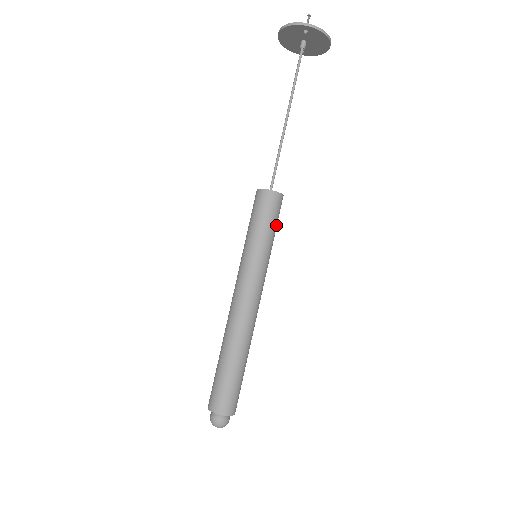
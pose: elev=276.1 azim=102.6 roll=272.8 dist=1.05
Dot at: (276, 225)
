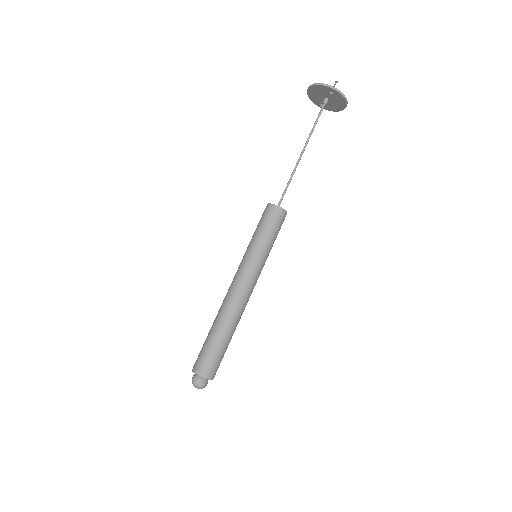
Dot at: occluded
